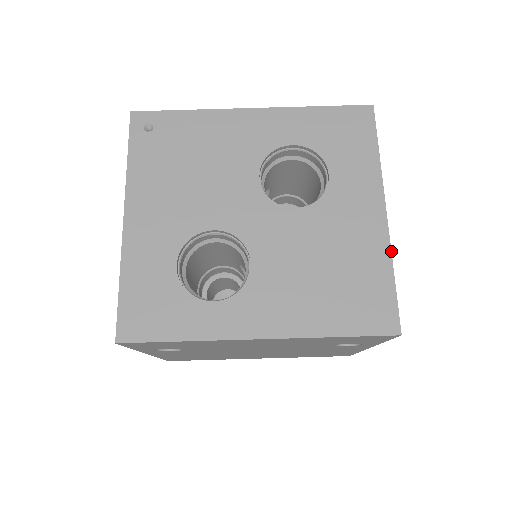
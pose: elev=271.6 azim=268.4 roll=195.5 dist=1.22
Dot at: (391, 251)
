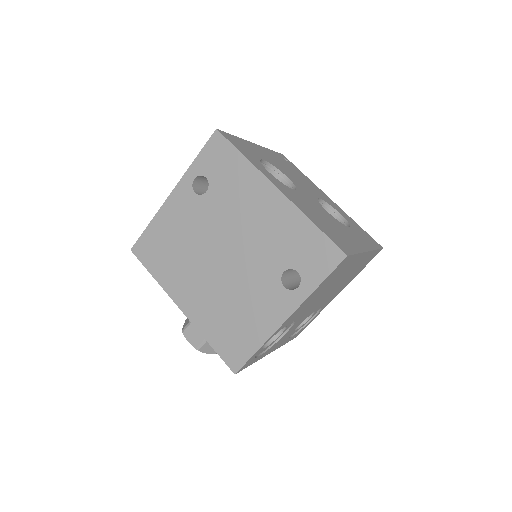
Dot at: (362, 252)
